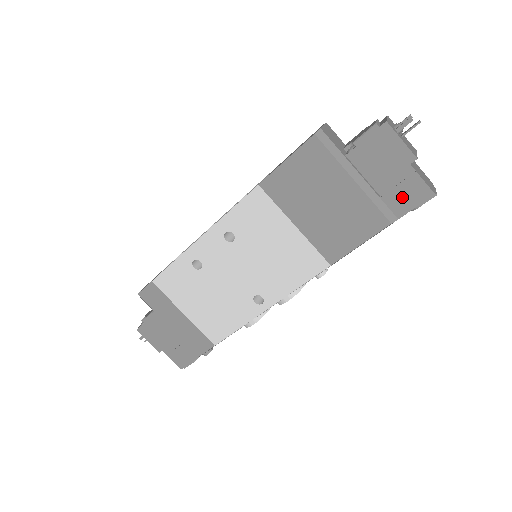
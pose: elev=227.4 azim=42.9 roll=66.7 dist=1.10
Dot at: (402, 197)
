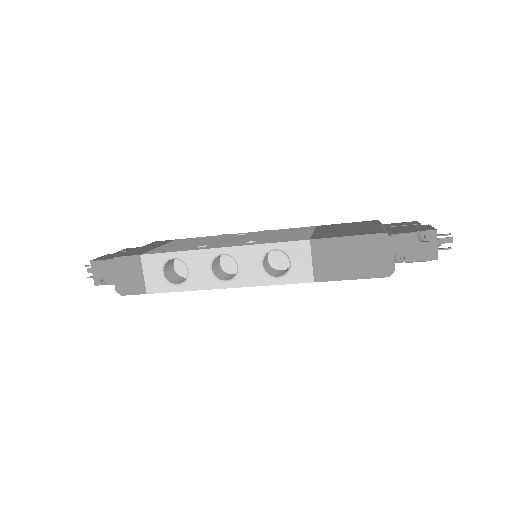
Dot at: occluded
